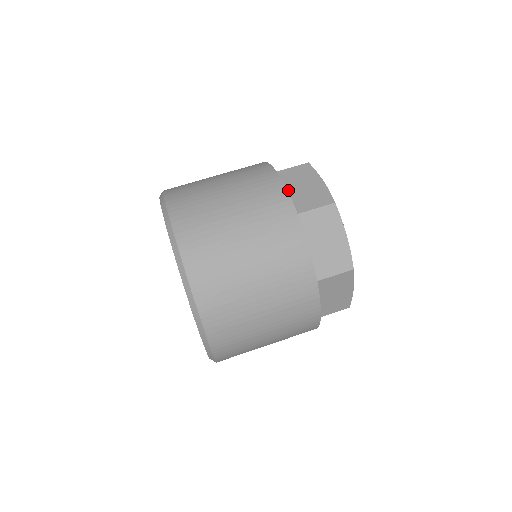
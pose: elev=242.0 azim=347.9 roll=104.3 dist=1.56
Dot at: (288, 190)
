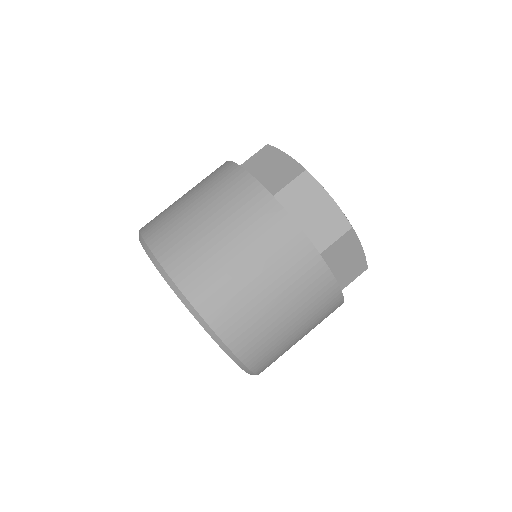
Dot at: occluded
